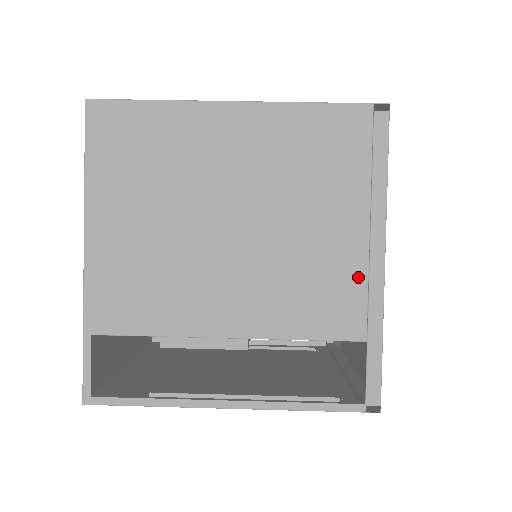
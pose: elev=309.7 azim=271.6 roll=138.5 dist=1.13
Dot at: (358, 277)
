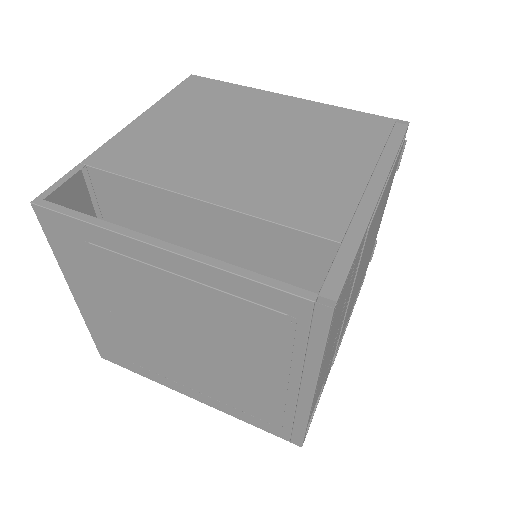
Dot at: (349, 198)
